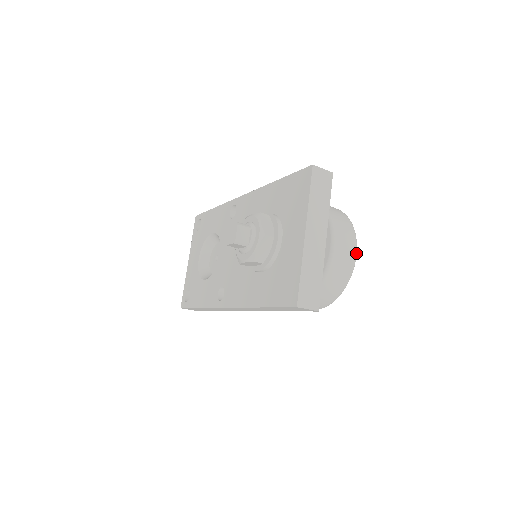
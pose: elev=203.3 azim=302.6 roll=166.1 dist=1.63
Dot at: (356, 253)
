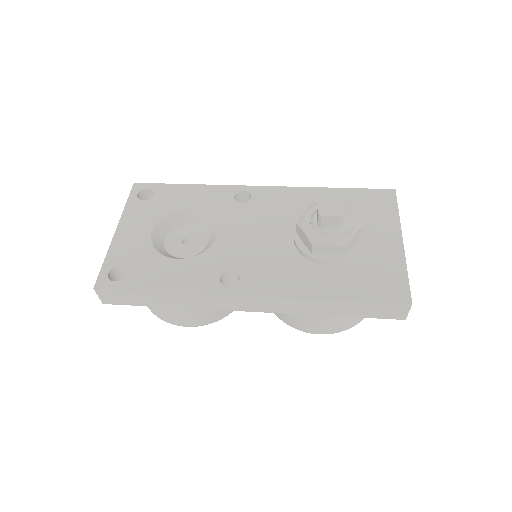
Dot at: occluded
